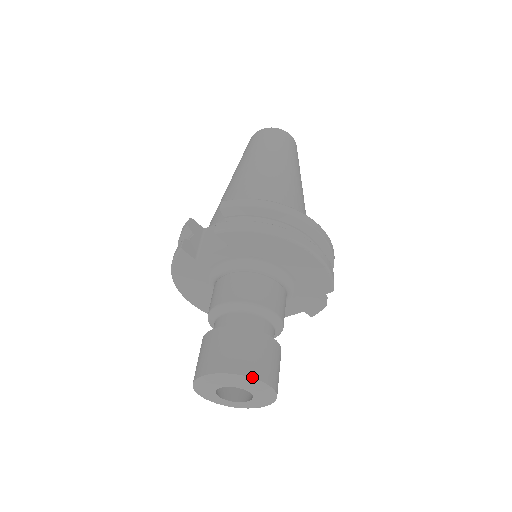
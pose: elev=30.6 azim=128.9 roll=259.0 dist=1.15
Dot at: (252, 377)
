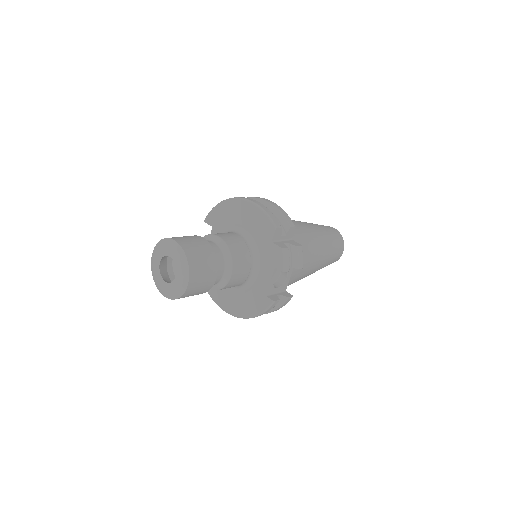
Dot at: (167, 238)
